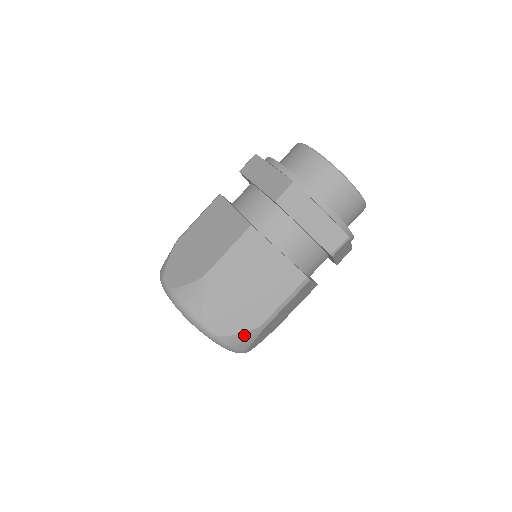
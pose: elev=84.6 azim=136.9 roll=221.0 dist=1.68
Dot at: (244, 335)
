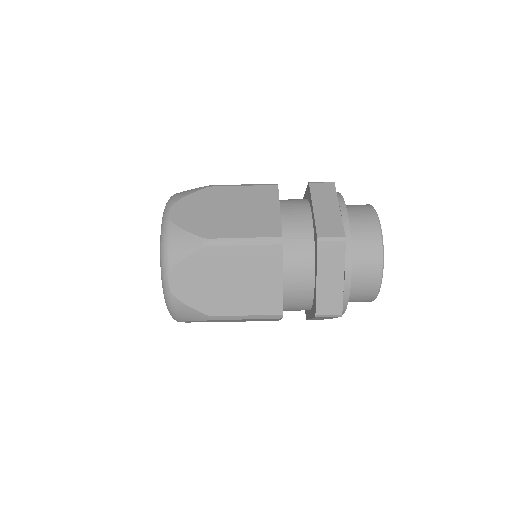
Dot at: (192, 311)
